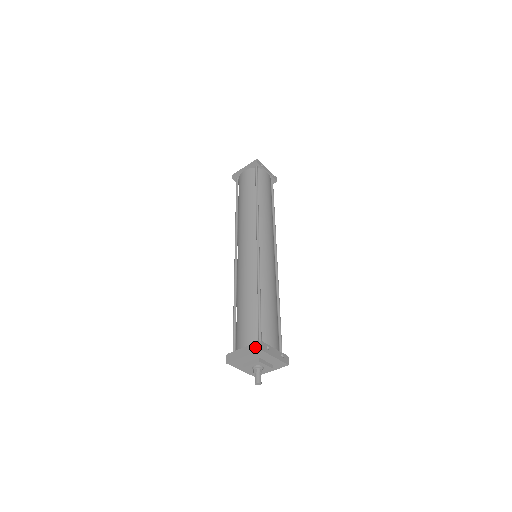
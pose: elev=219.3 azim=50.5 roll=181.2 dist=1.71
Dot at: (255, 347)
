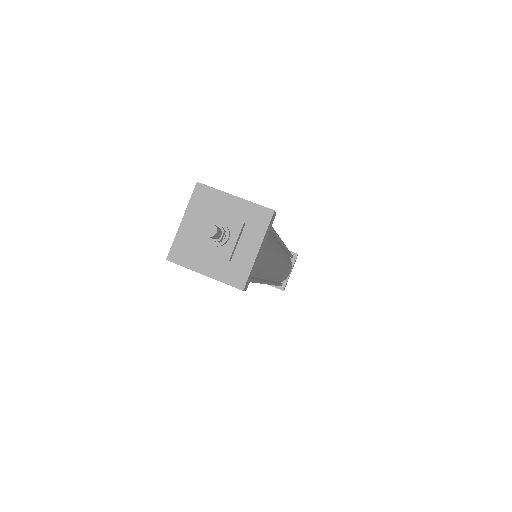
Dot at: (194, 196)
